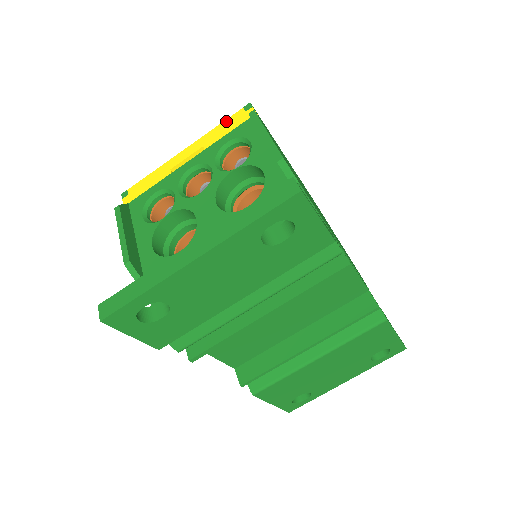
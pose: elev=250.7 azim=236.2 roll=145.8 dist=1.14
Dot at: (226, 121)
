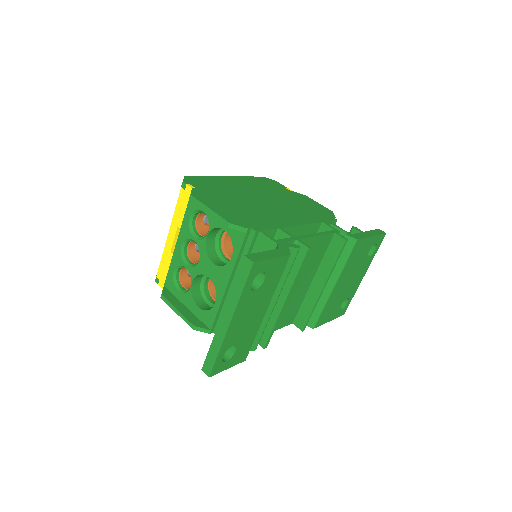
Dot at: (178, 202)
